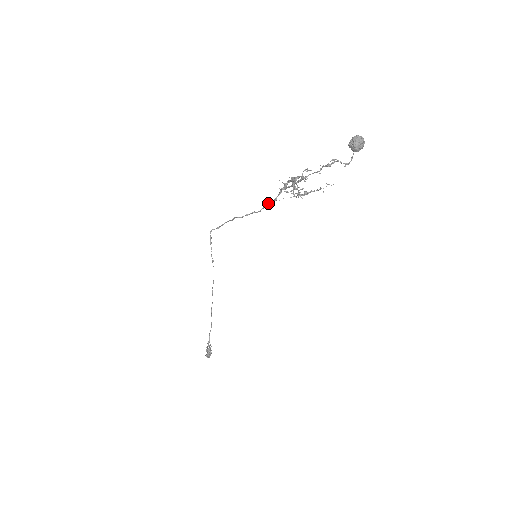
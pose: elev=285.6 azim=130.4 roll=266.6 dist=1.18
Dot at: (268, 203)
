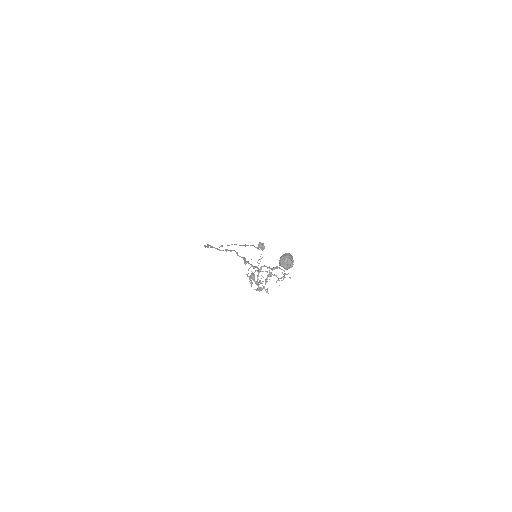
Dot at: occluded
